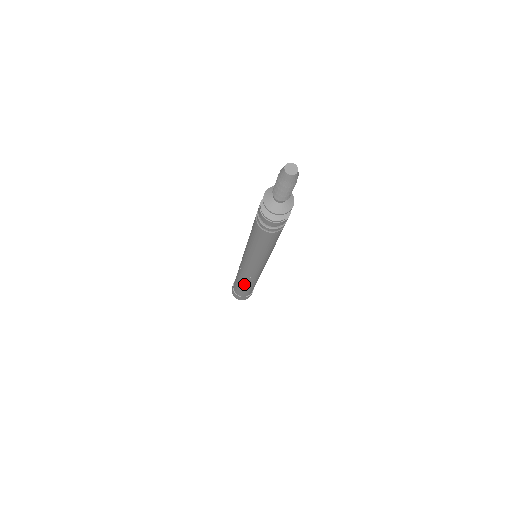
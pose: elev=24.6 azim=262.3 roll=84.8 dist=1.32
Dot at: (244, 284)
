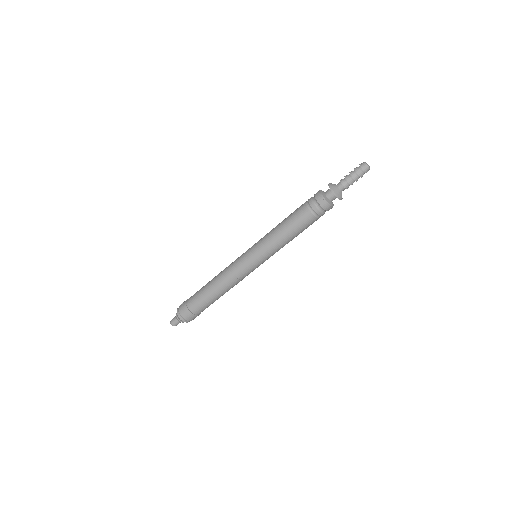
Dot at: (216, 287)
